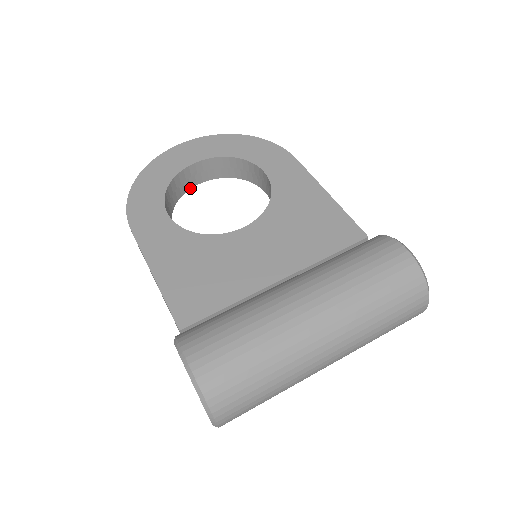
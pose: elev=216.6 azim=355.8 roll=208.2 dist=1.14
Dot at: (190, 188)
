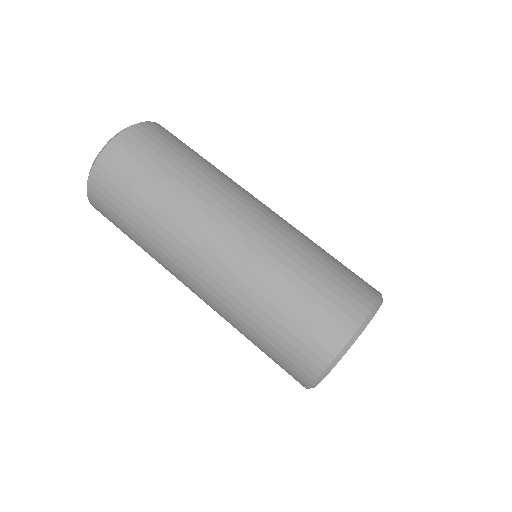
Dot at: occluded
